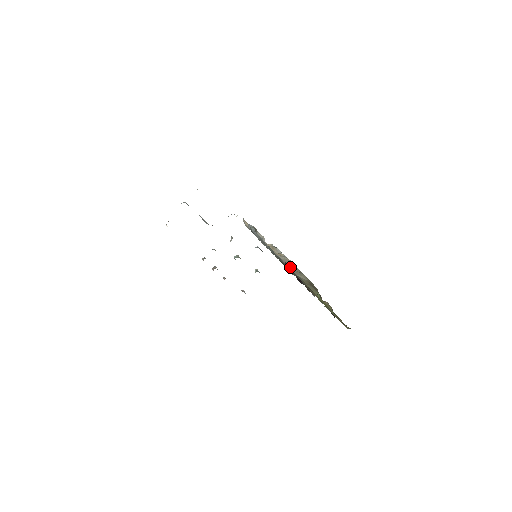
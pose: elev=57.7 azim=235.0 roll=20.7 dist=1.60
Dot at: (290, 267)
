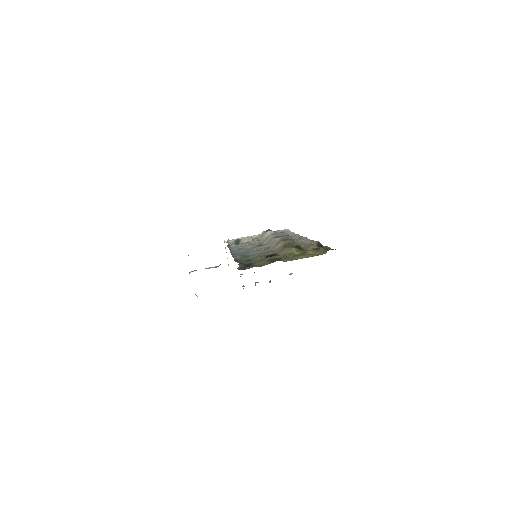
Dot at: (271, 245)
